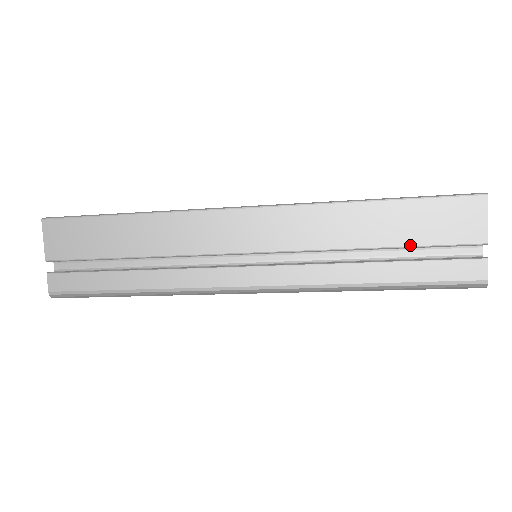
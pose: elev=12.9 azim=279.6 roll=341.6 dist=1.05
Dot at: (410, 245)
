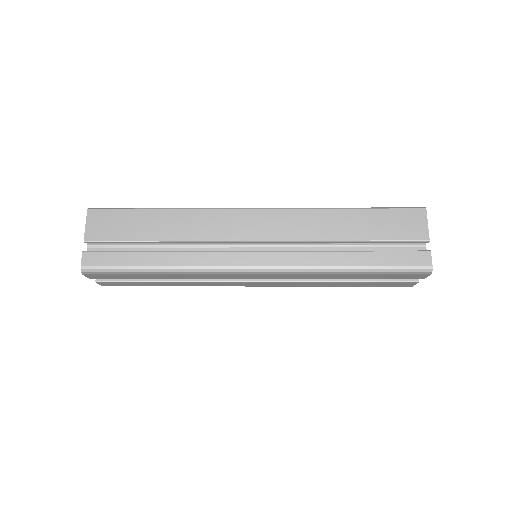
Dot at: (376, 240)
